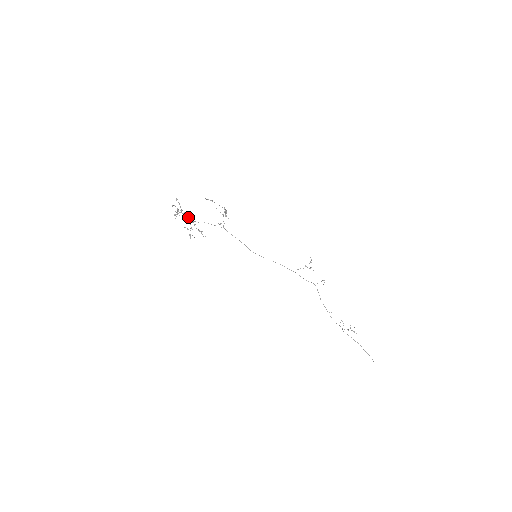
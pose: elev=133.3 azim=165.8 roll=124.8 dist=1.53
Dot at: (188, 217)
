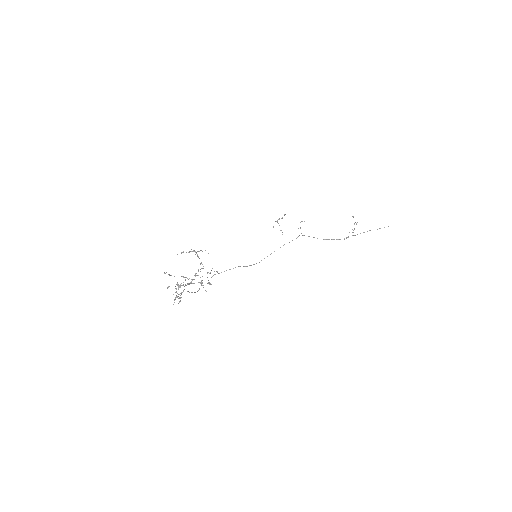
Dot at: occluded
